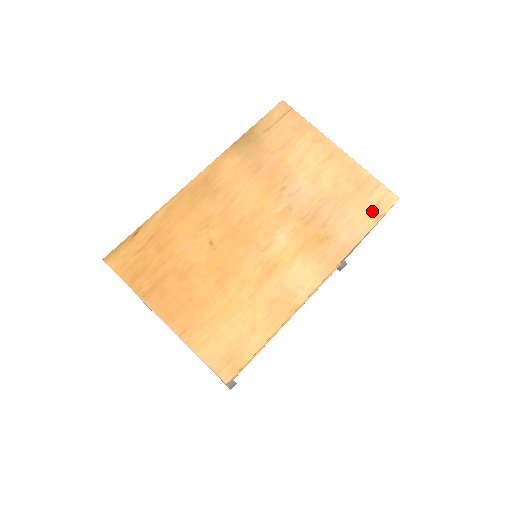
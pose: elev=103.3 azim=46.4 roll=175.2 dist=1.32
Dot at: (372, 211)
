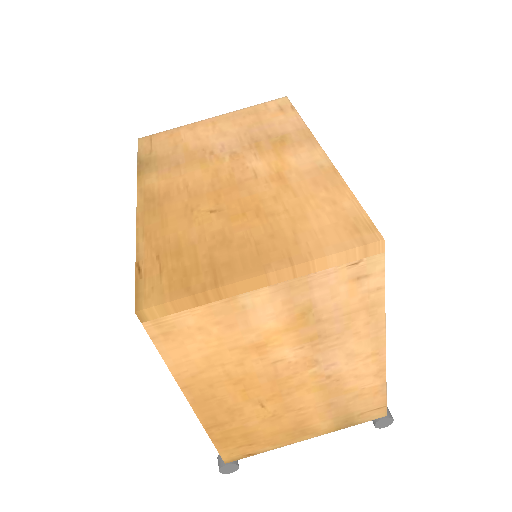
Dot at: (283, 110)
